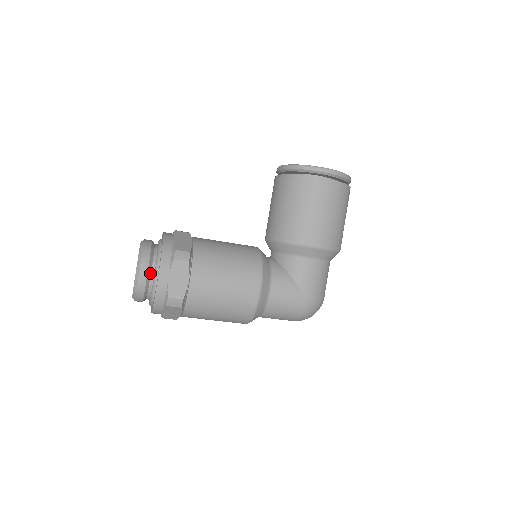
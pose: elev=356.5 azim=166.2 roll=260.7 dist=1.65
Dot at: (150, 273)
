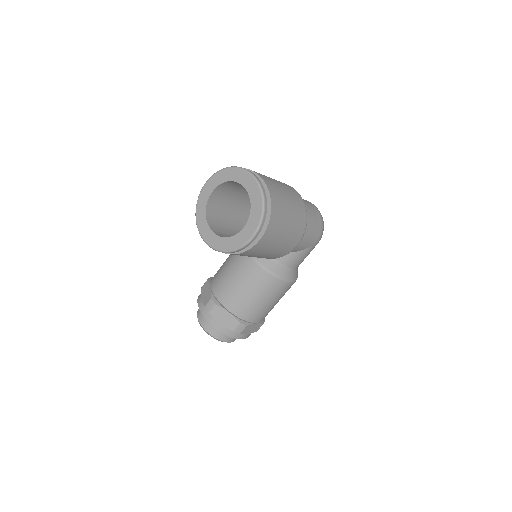
Dot at: occluded
